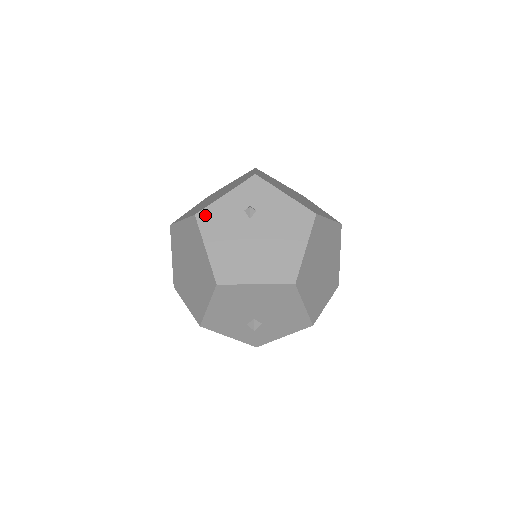
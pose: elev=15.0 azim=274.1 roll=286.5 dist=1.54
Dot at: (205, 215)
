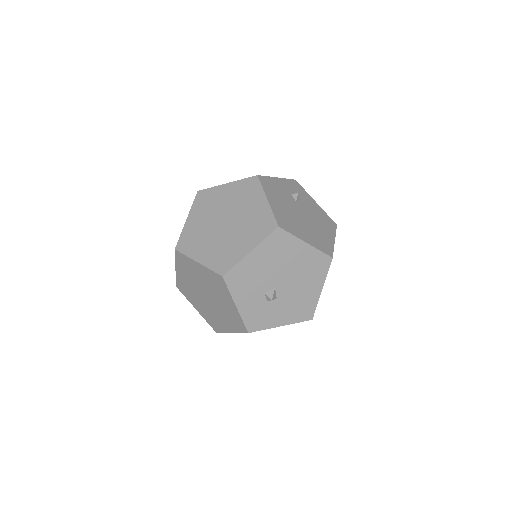
Dot at: (265, 180)
